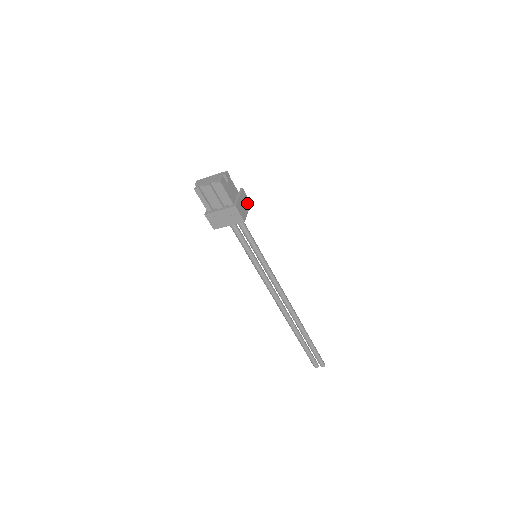
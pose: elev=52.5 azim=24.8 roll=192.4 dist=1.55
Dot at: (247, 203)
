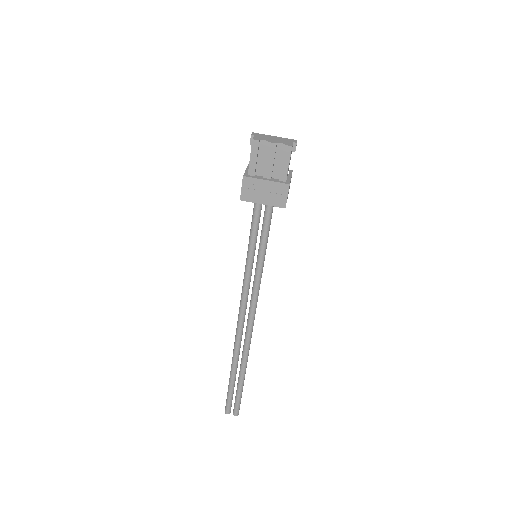
Dot at: occluded
